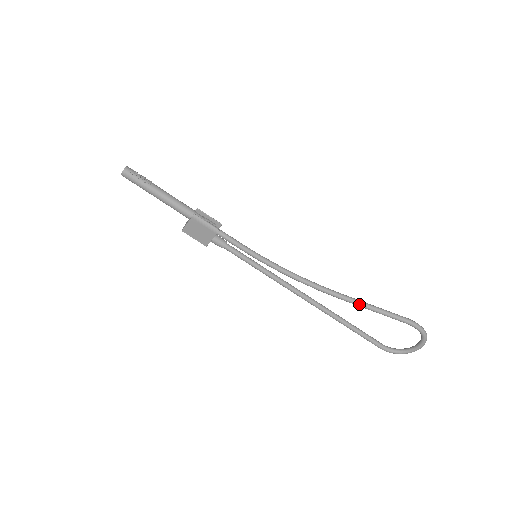
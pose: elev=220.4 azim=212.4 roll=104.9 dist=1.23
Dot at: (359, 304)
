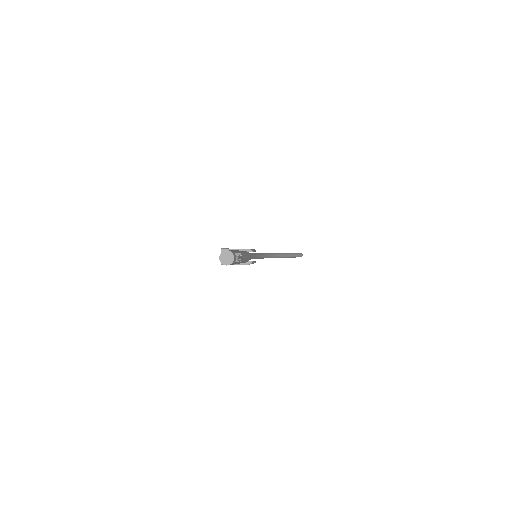
Dot at: (287, 257)
